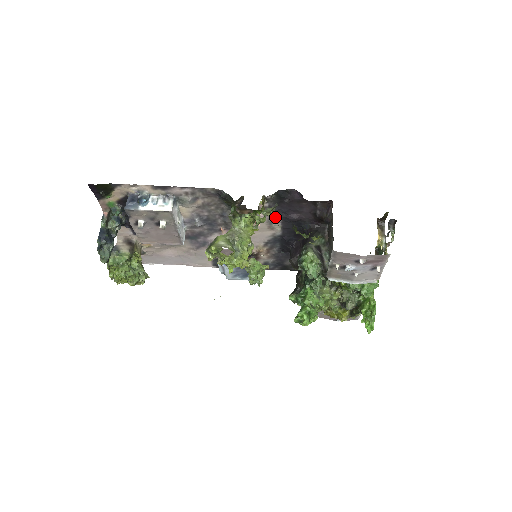
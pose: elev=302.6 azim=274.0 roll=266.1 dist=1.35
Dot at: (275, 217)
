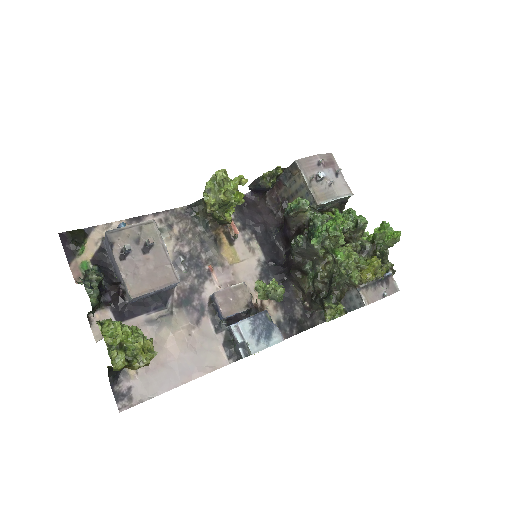
Dot at: (247, 233)
